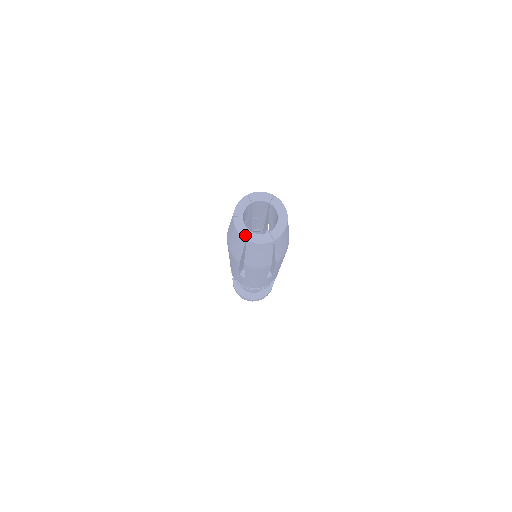
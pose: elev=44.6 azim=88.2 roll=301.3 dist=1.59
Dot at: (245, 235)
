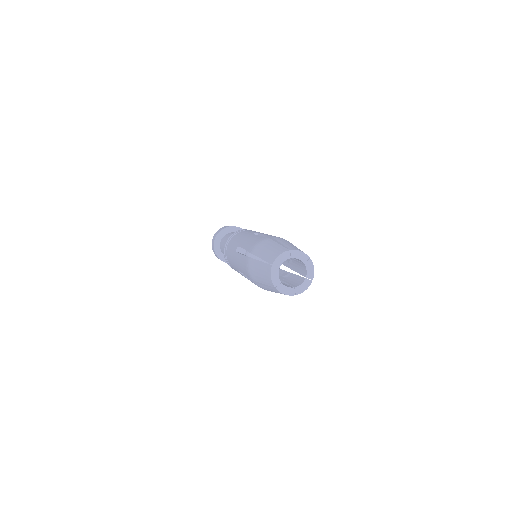
Dot at: (276, 284)
